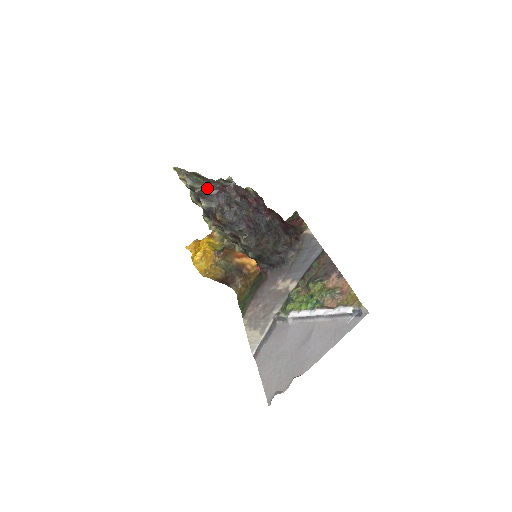
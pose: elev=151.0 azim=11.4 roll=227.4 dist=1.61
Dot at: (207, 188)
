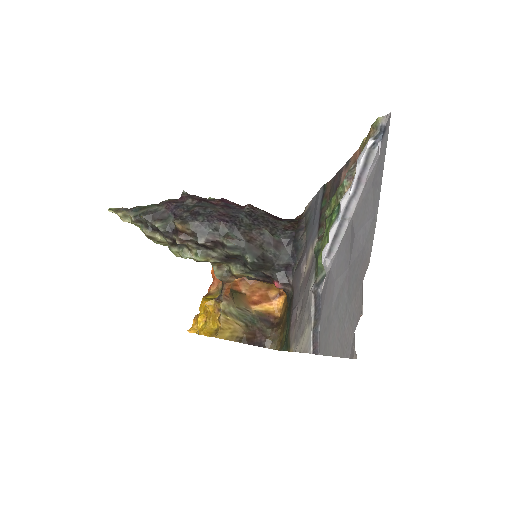
Dot at: (154, 208)
